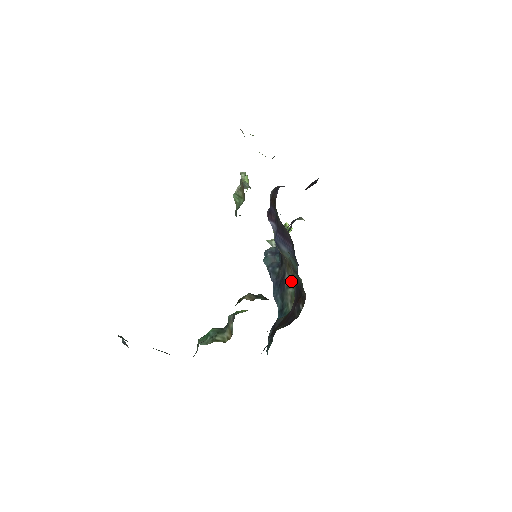
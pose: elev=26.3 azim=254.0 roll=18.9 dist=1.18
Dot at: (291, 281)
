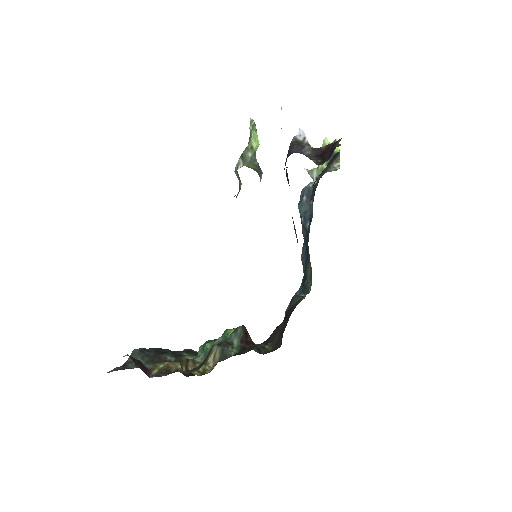
Dot at: (309, 258)
